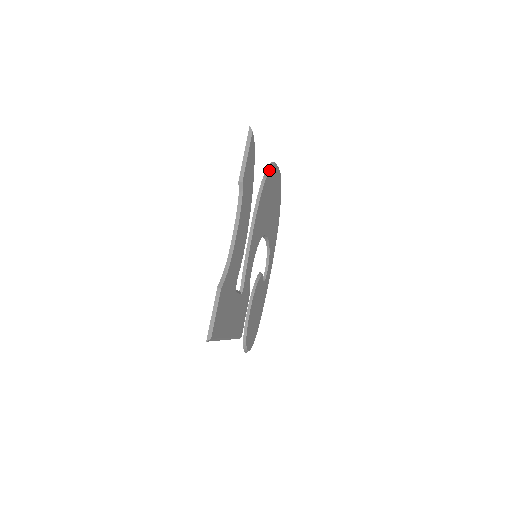
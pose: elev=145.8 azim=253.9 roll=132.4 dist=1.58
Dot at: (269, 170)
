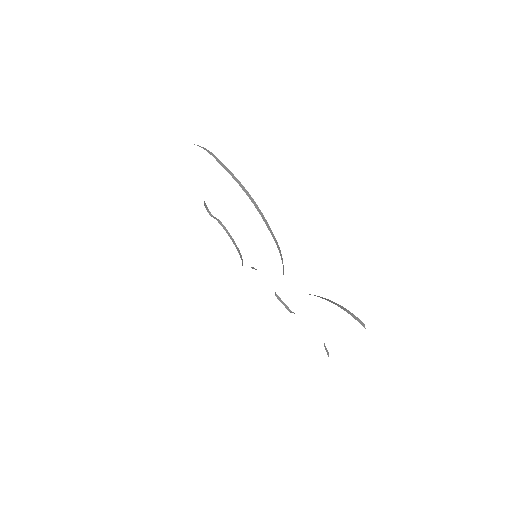
Dot at: (268, 224)
